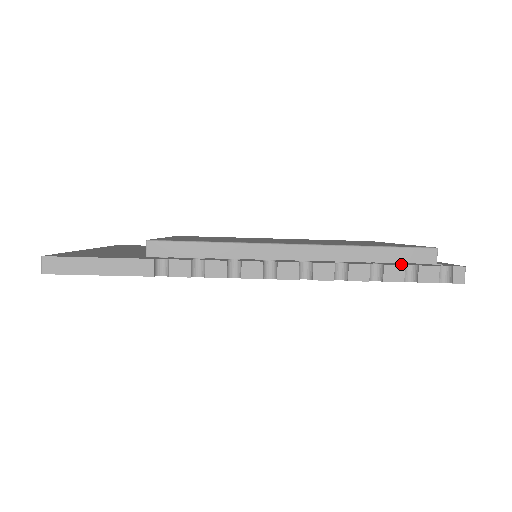
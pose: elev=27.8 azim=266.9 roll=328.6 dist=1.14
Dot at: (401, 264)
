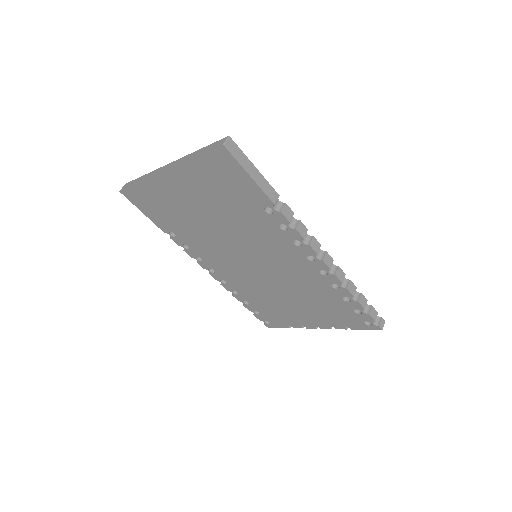
Dot at: occluded
